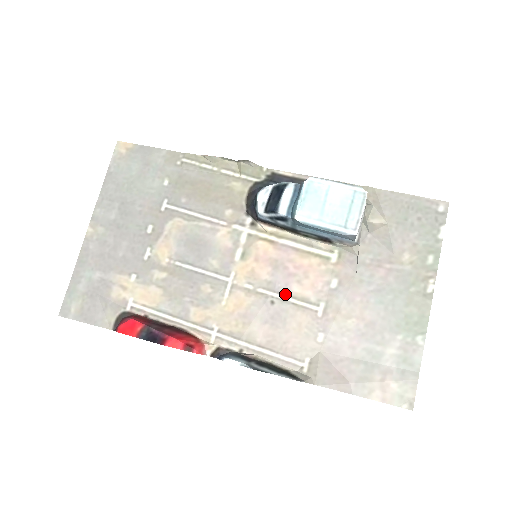
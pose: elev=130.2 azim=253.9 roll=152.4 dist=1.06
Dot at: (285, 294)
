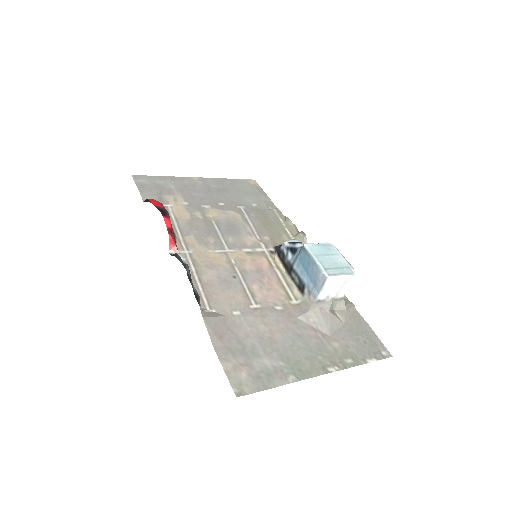
Dot at: (246, 282)
